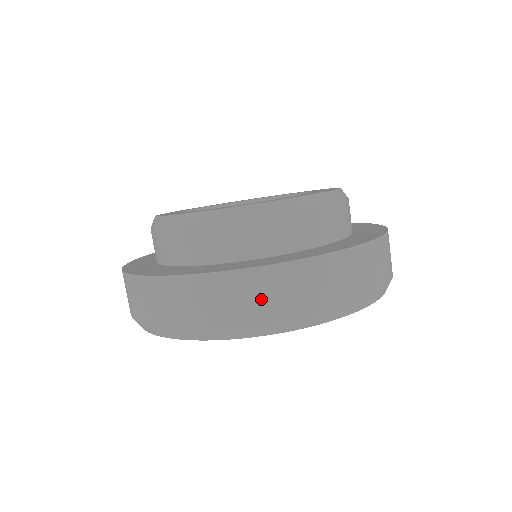
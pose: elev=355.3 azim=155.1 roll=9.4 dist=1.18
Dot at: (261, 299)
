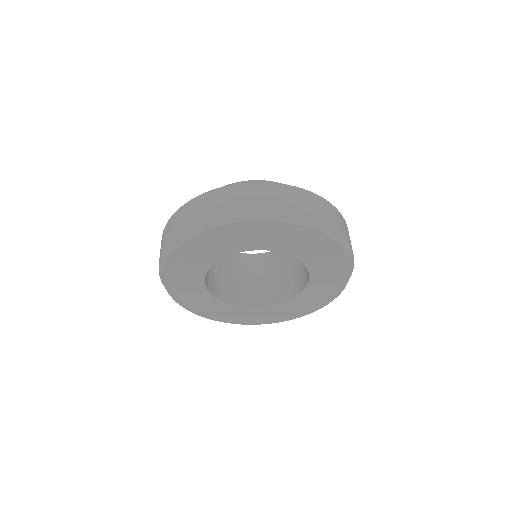
Dot at: (311, 206)
